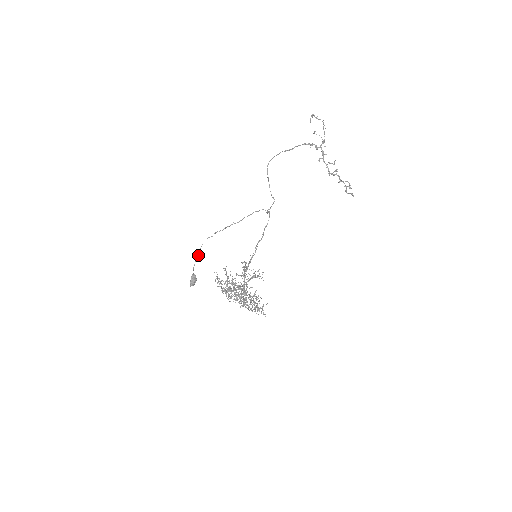
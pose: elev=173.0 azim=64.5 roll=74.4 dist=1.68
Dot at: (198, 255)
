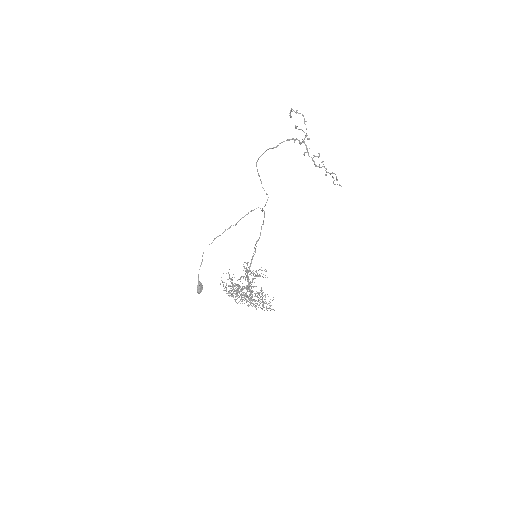
Dot at: (201, 263)
